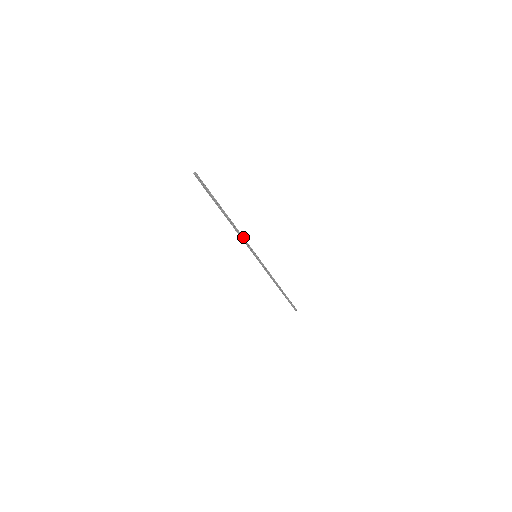
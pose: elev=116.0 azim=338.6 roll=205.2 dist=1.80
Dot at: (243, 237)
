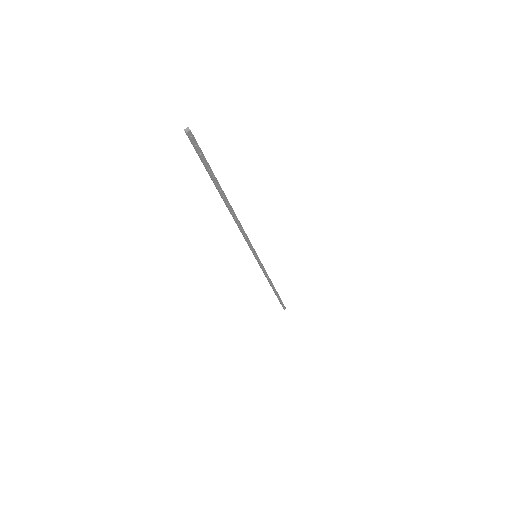
Dot at: (244, 233)
